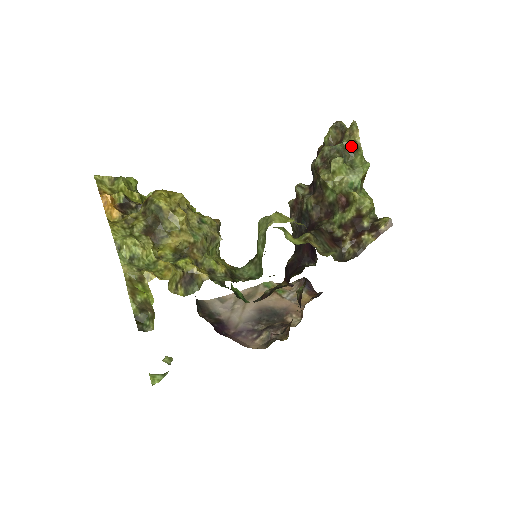
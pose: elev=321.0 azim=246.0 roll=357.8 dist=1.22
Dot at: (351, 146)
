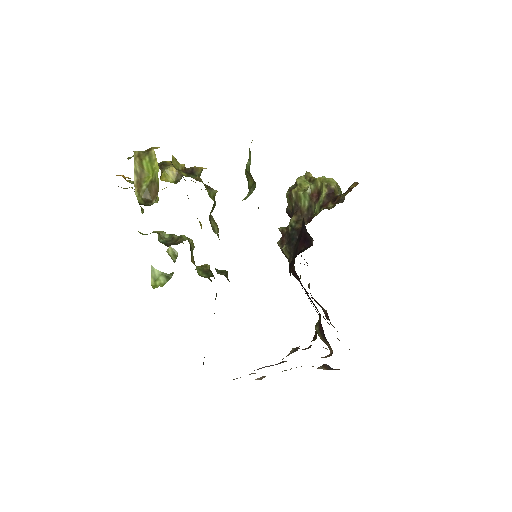
Dot at: (309, 182)
